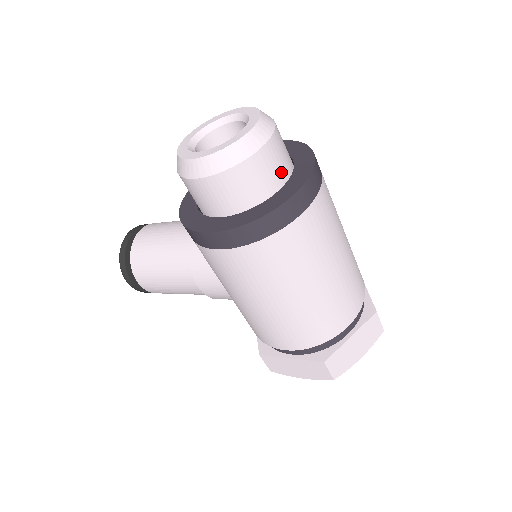
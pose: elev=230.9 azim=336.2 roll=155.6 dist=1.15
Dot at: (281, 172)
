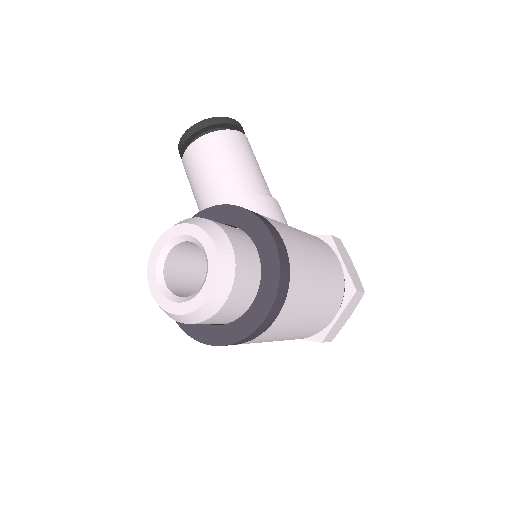
Dot at: (220, 322)
